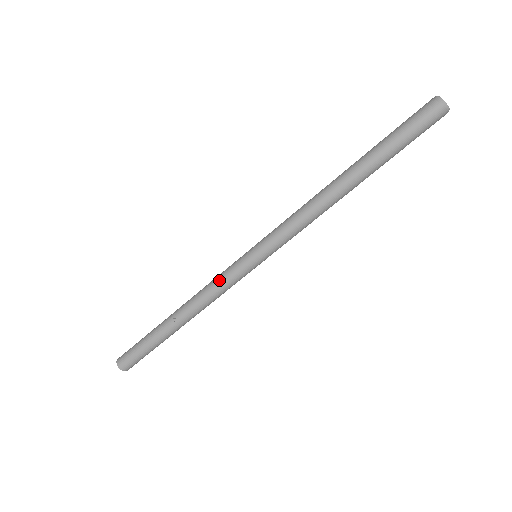
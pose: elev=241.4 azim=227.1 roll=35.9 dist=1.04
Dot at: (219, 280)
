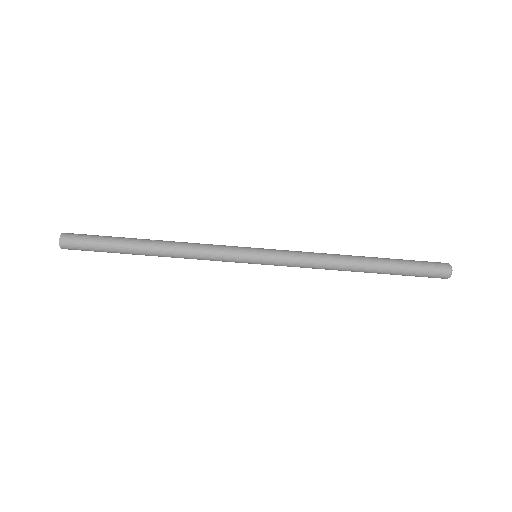
Dot at: (216, 245)
